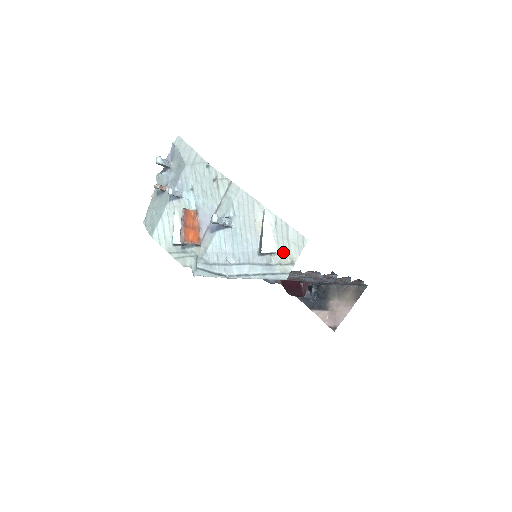
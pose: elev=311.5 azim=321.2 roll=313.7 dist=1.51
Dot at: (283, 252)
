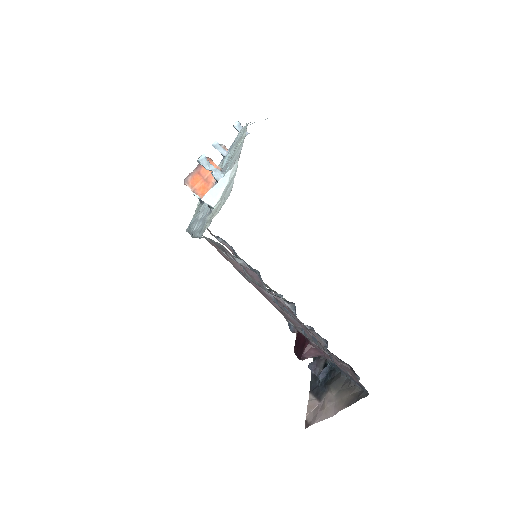
Dot at: (217, 208)
